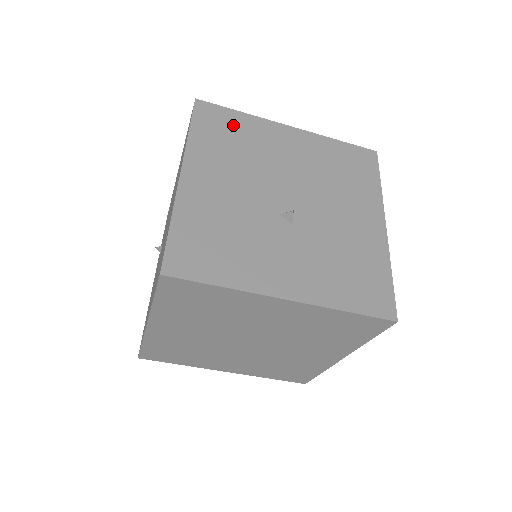
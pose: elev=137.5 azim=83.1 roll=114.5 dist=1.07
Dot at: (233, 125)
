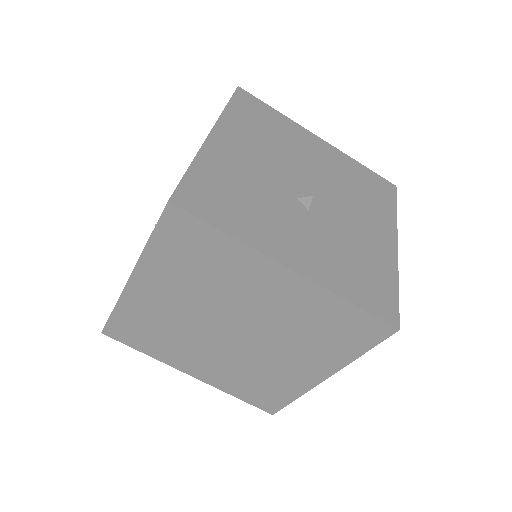
Dot at: (268, 117)
